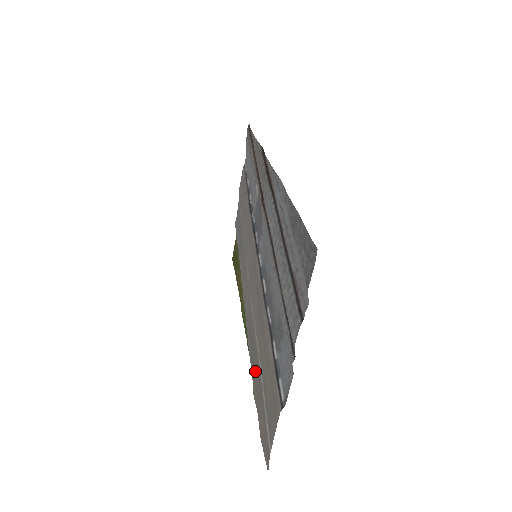
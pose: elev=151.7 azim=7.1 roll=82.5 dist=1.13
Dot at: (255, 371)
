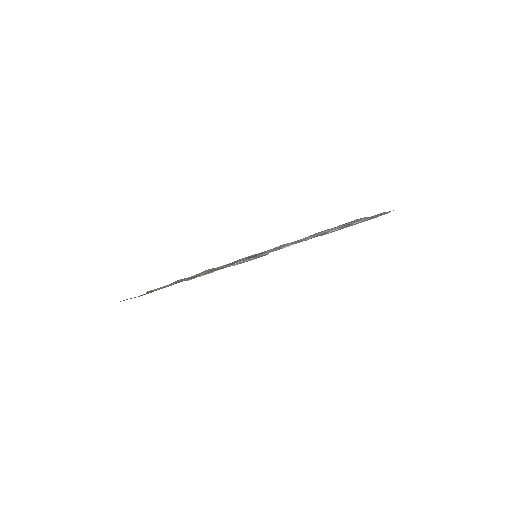
Dot at: occluded
